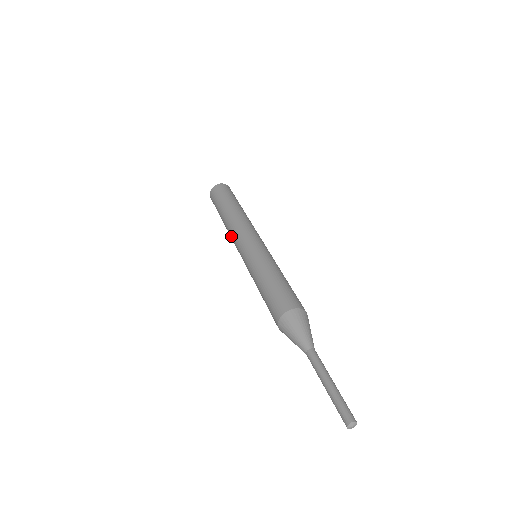
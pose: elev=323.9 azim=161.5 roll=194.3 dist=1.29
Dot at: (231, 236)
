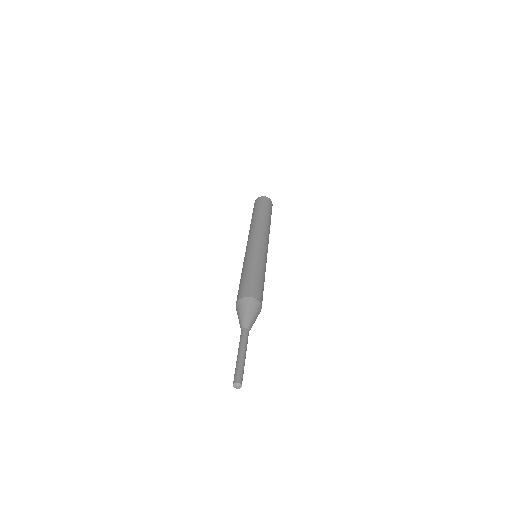
Dot at: (250, 232)
